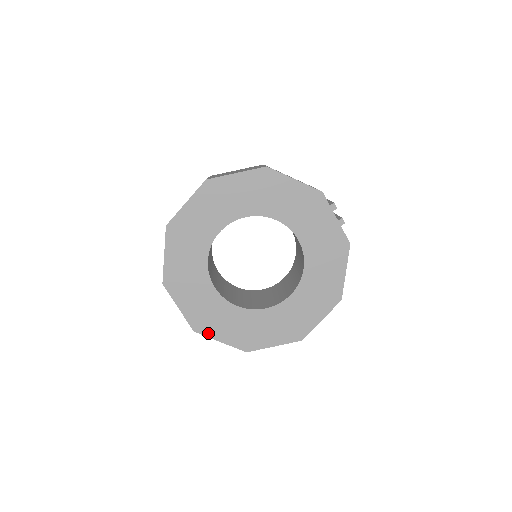
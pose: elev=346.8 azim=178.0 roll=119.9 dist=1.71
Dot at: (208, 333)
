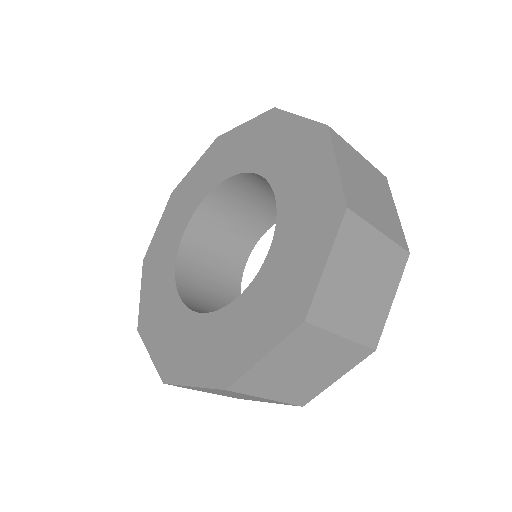
Dot at: (241, 368)
